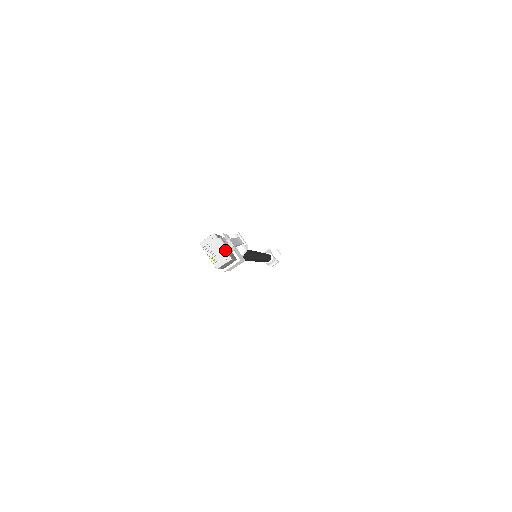
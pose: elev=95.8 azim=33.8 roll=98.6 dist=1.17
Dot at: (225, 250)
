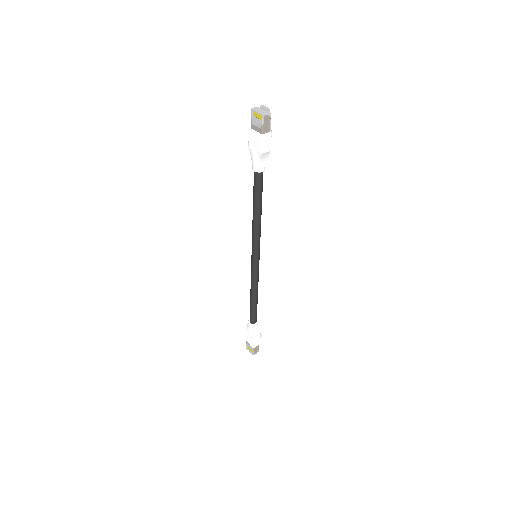
Dot at: (267, 108)
